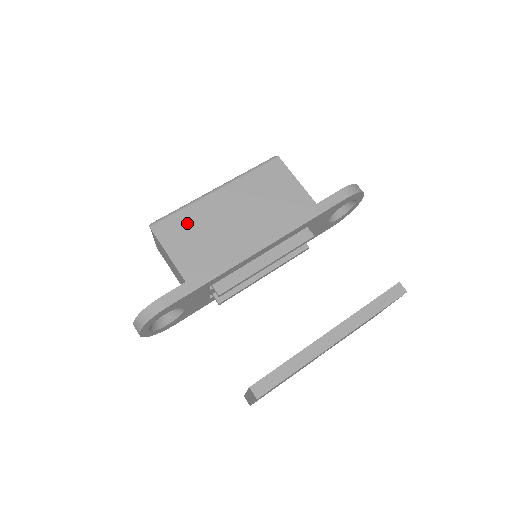
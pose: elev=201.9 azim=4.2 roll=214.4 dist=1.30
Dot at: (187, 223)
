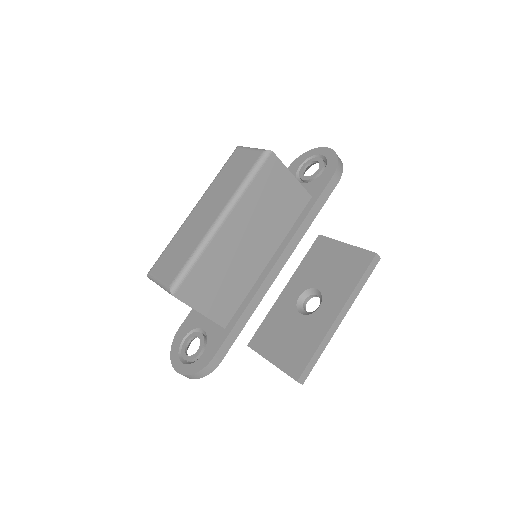
Dot at: (207, 273)
